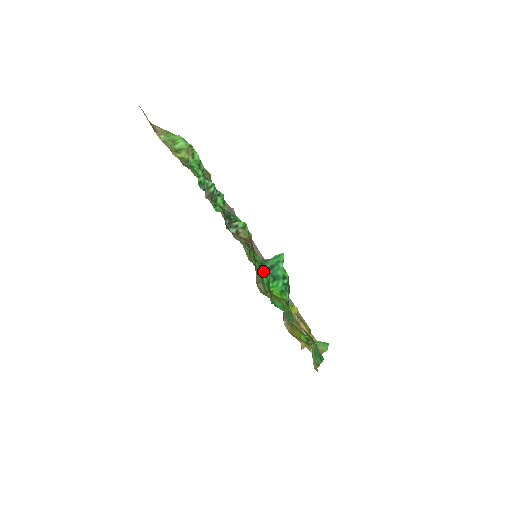
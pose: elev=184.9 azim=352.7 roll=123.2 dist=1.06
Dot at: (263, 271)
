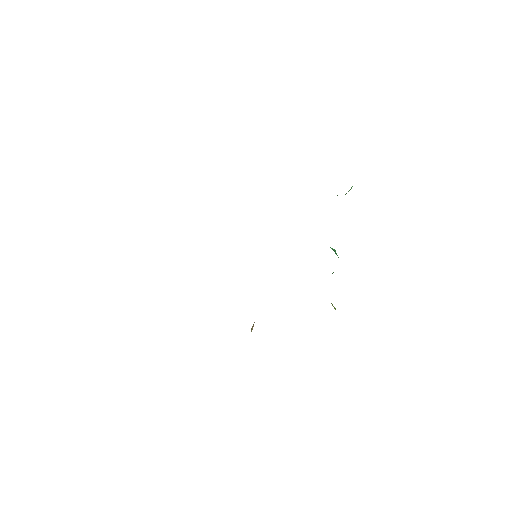
Dot at: occluded
